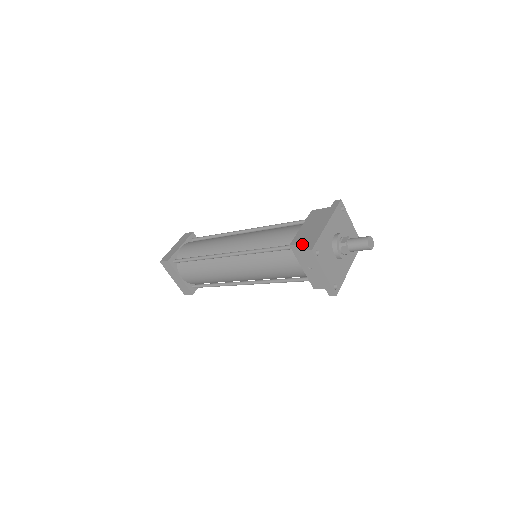
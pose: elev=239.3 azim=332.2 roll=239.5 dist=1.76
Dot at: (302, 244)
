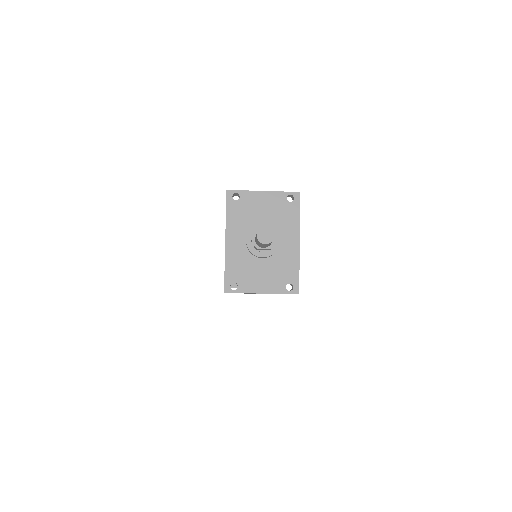
Dot at: occluded
